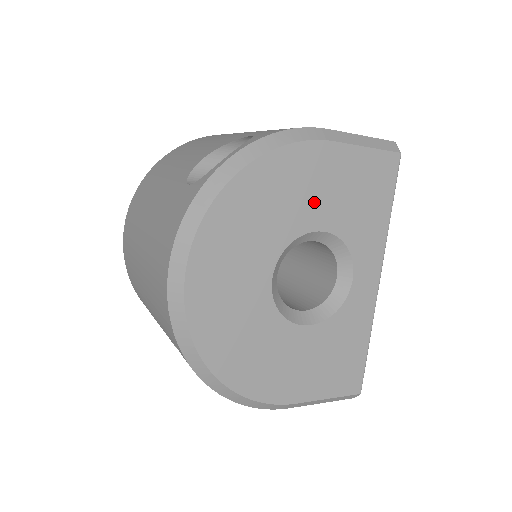
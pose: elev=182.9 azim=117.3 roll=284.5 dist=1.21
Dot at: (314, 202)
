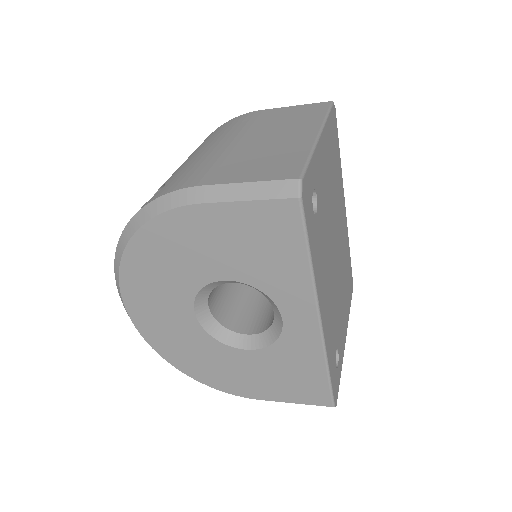
Dot at: (207, 258)
